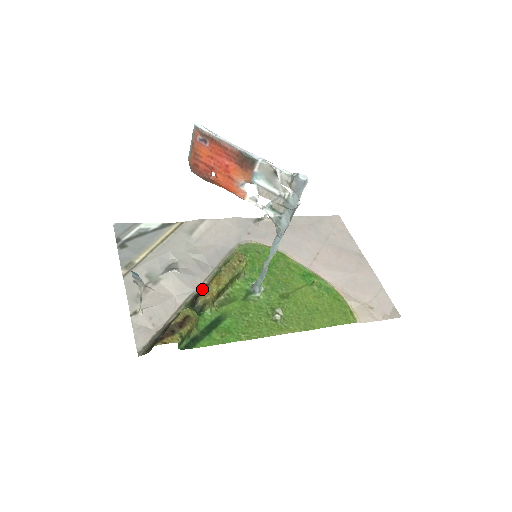
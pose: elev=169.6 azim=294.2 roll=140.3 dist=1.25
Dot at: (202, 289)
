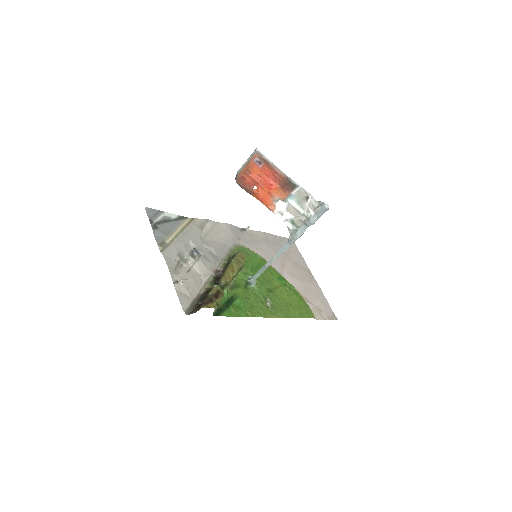
Dot at: (217, 274)
